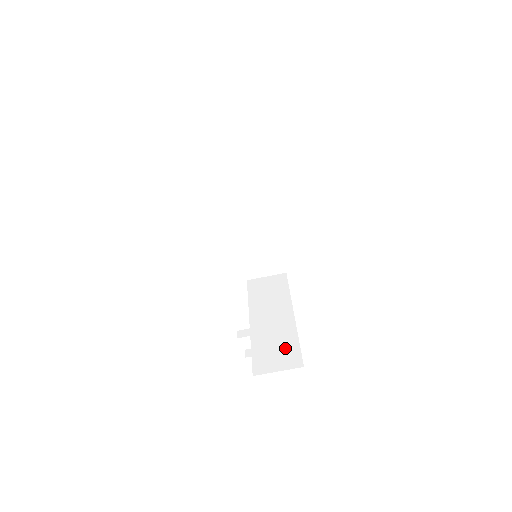
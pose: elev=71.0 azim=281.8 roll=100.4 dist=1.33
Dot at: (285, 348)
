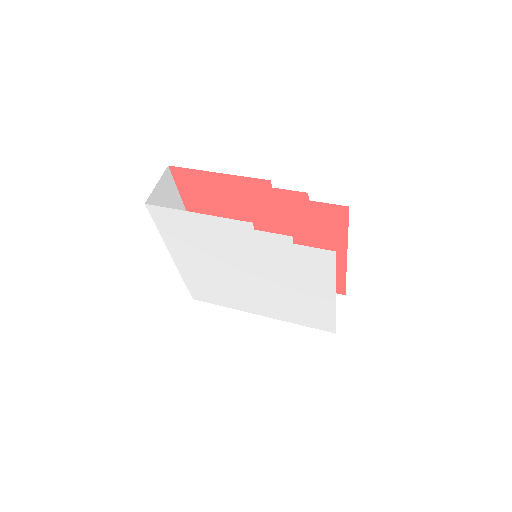
Dot at: occluded
